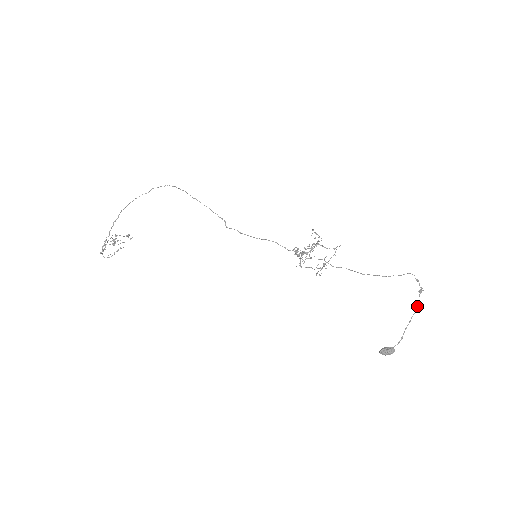
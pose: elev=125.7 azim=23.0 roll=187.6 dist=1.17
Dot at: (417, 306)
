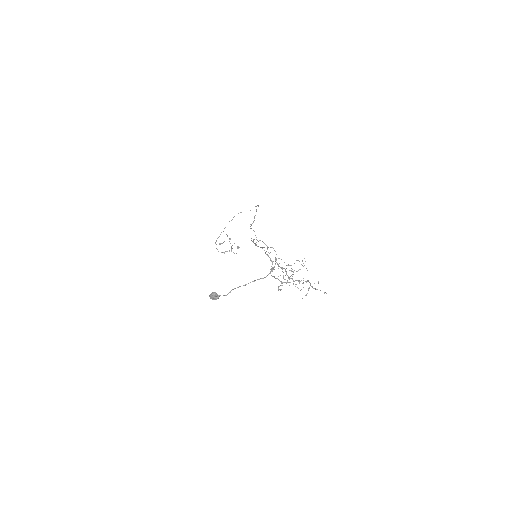
Dot at: (260, 278)
